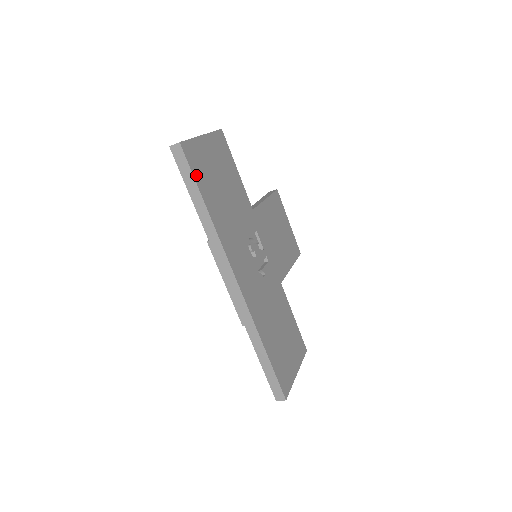
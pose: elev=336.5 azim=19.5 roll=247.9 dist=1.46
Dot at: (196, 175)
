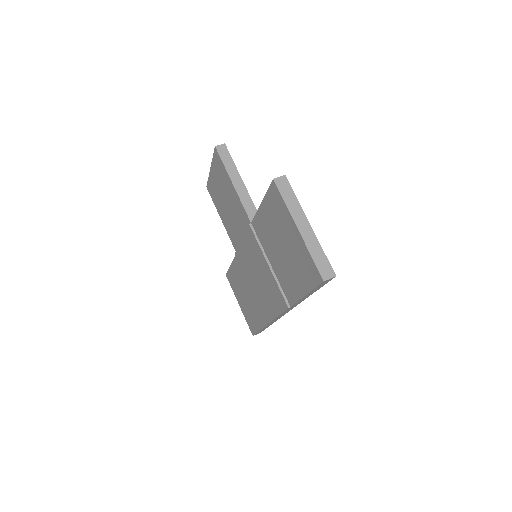
Dot at: occluded
